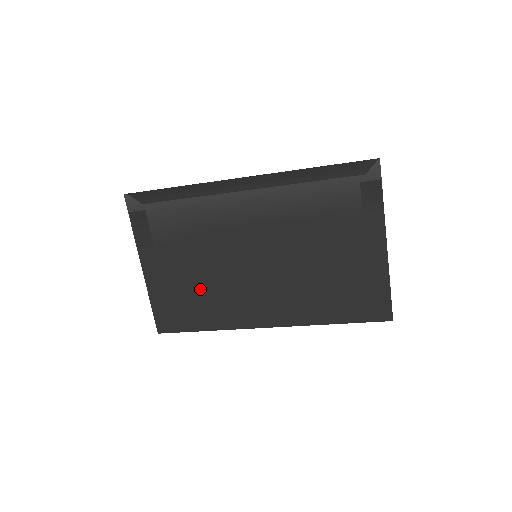
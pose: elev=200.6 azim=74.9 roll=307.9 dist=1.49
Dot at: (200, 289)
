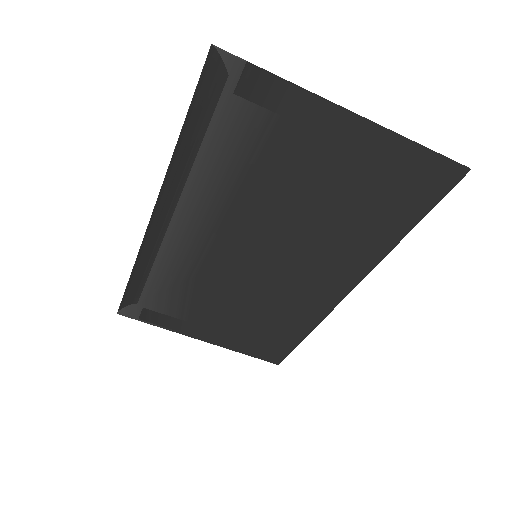
Dot at: (257, 317)
